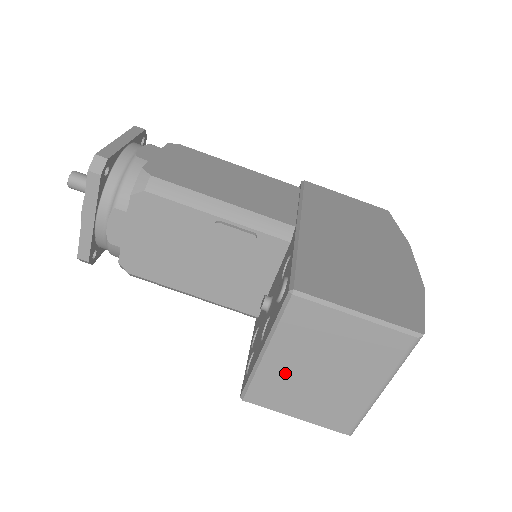
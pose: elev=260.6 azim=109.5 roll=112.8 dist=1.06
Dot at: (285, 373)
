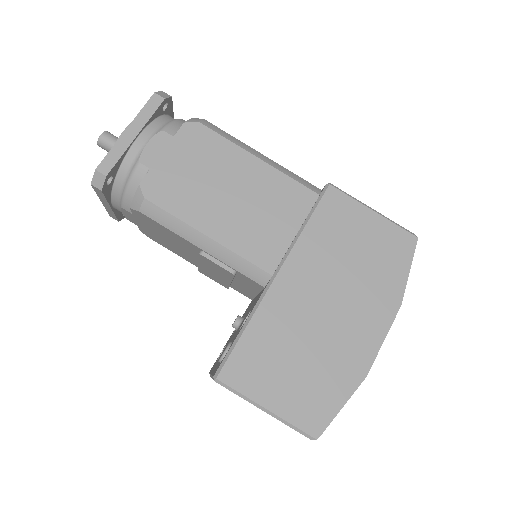
Dot at: occluded
